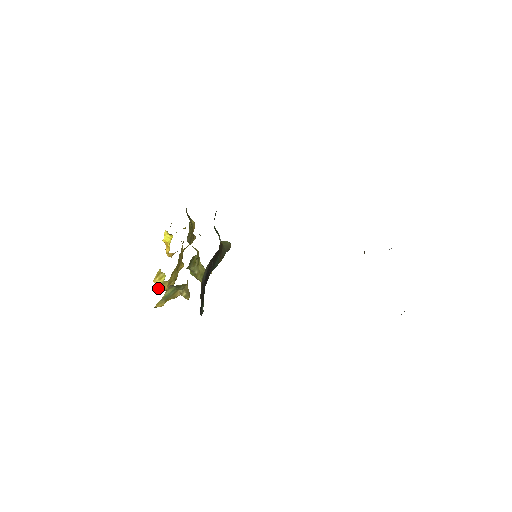
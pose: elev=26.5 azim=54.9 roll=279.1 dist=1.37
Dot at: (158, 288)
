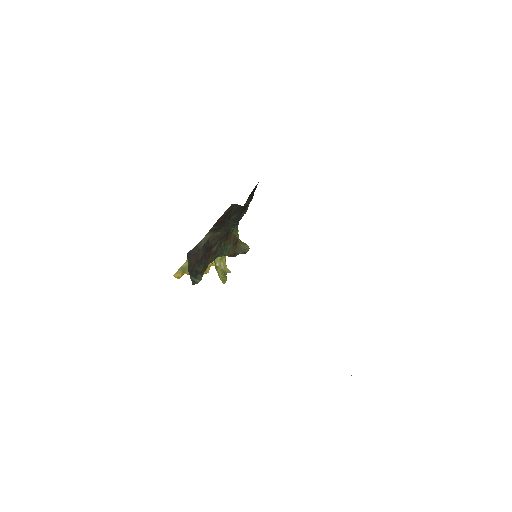
Dot at: occluded
